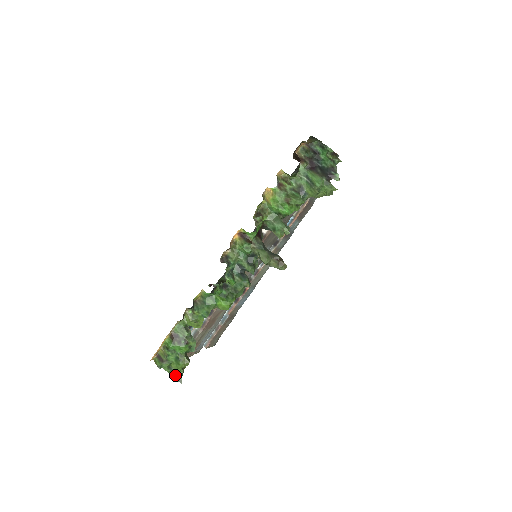
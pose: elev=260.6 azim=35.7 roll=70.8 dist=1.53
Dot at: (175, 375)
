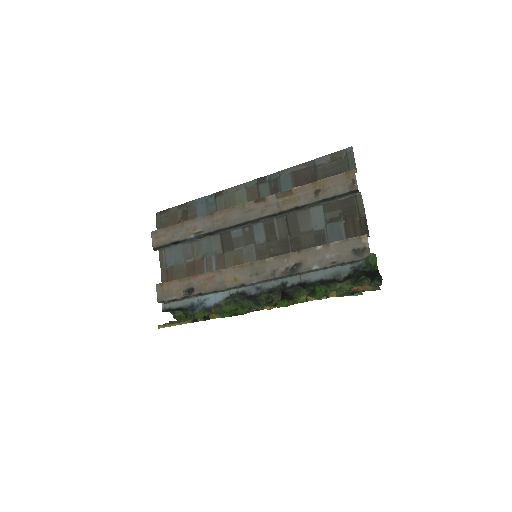
Dot at: occluded
